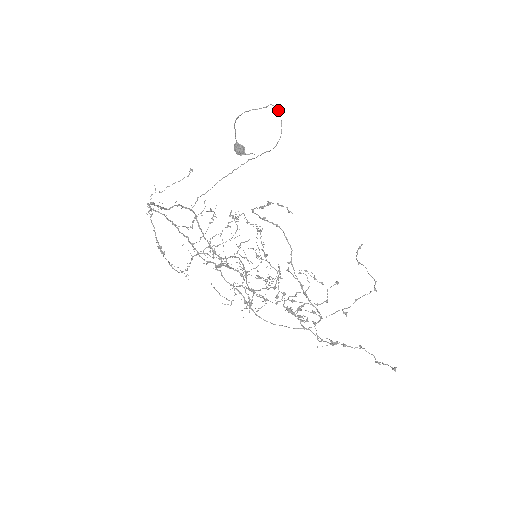
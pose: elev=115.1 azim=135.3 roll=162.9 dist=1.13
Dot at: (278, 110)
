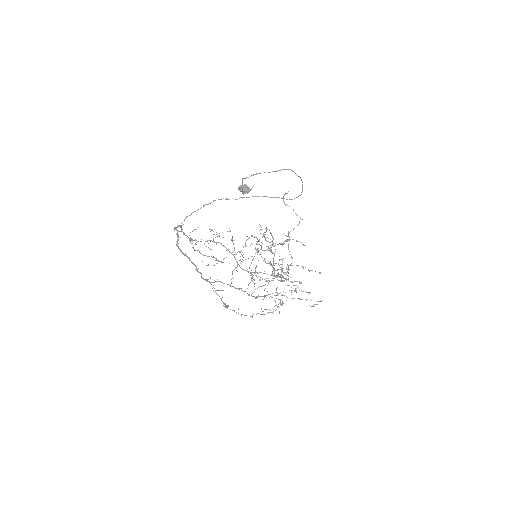
Dot at: occluded
